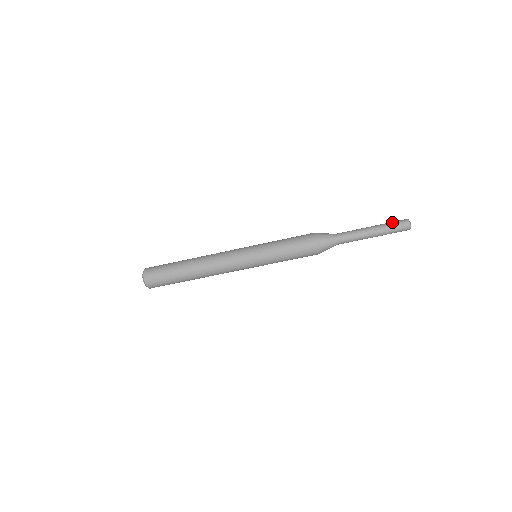
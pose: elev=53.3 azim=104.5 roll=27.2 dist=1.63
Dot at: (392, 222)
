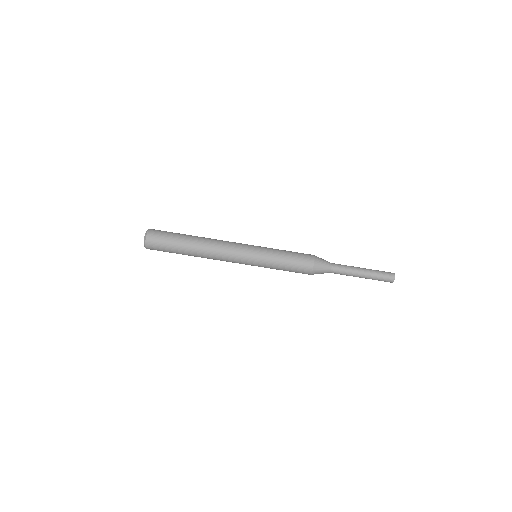
Dot at: occluded
